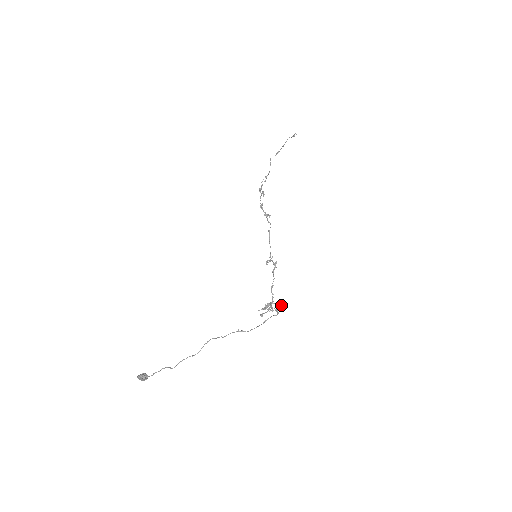
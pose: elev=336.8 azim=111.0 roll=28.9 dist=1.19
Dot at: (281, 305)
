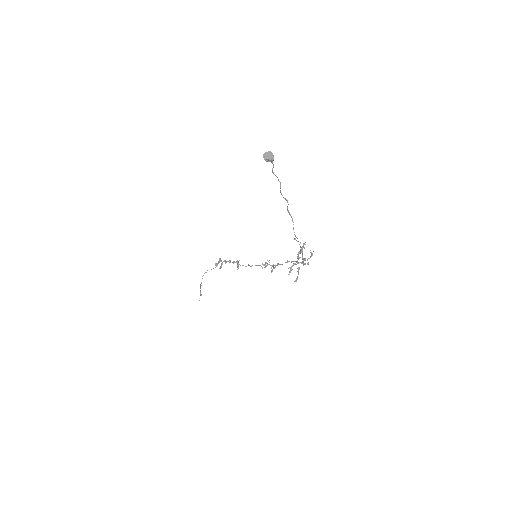
Dot at: (311, 255)
